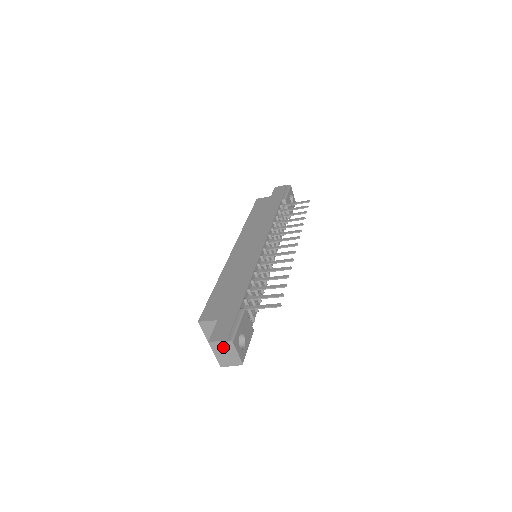
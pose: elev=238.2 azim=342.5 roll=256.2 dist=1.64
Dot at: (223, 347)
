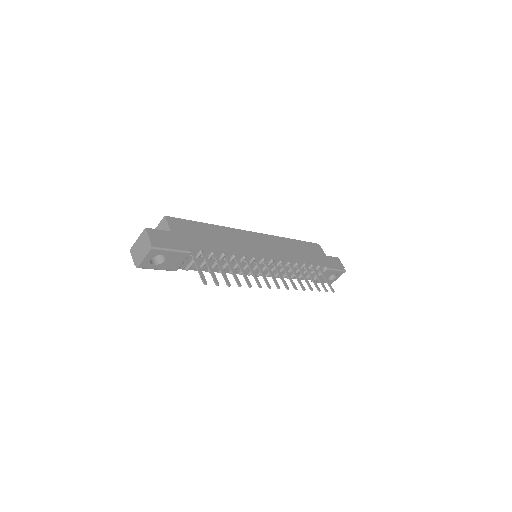
Dot at: (145, 243)
